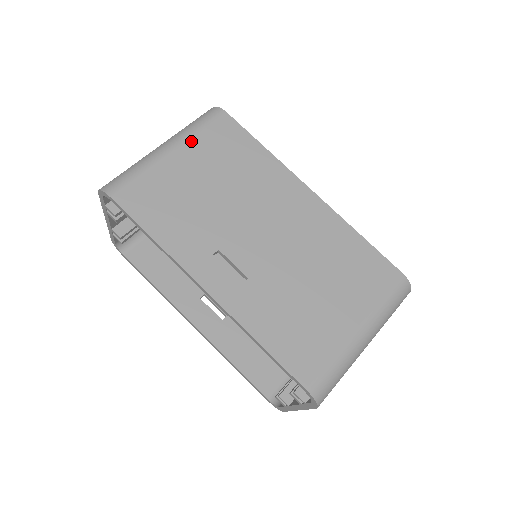
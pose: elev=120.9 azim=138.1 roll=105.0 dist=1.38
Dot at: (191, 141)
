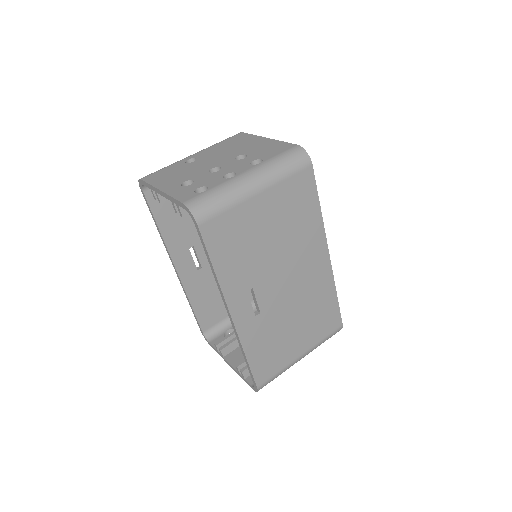
Dot at: (276, 187)
